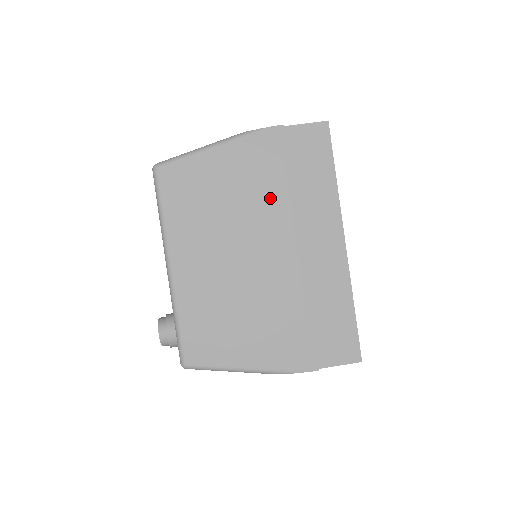
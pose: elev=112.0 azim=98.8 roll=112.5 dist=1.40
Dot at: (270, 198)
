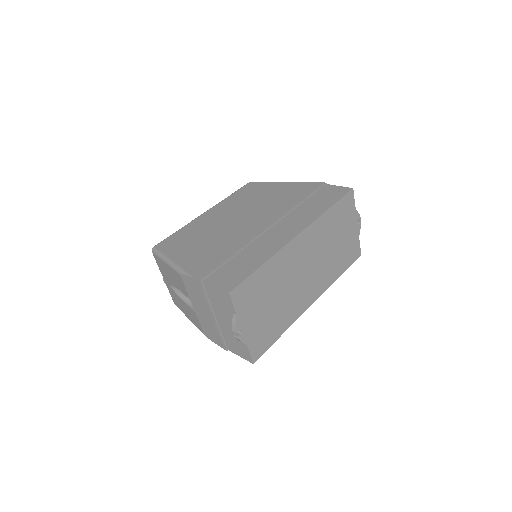
Dot at: (283, 204)
